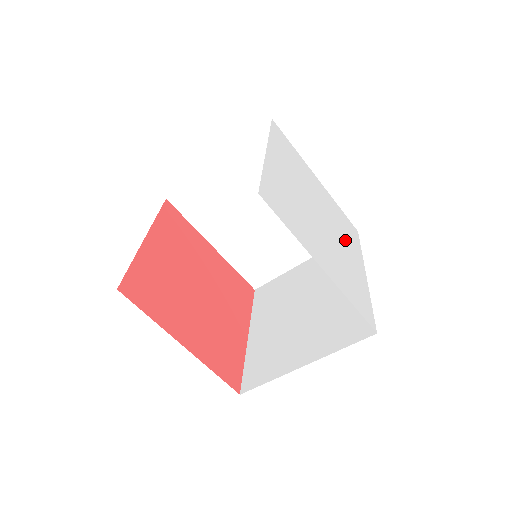
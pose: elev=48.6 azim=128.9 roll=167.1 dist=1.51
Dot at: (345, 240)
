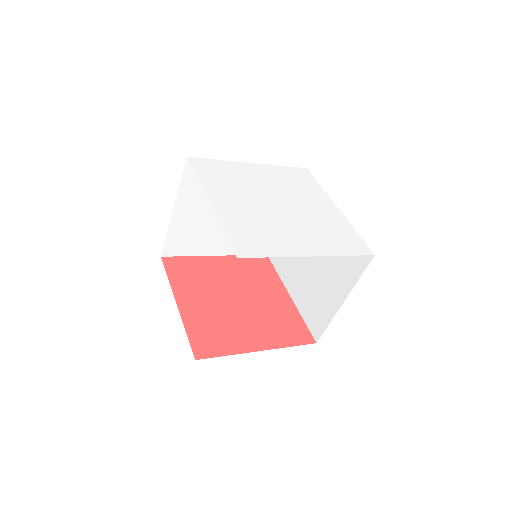
Dot at: (305, 197)
